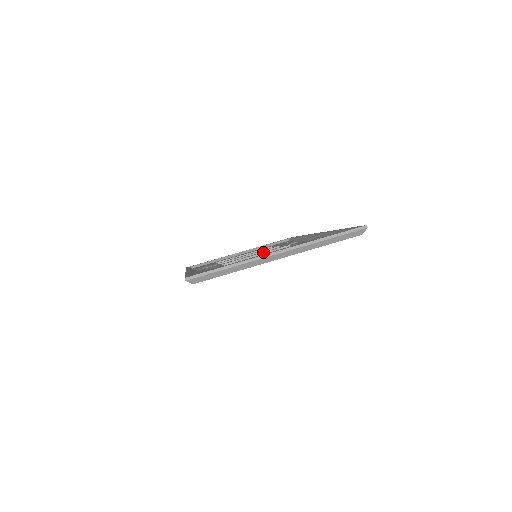
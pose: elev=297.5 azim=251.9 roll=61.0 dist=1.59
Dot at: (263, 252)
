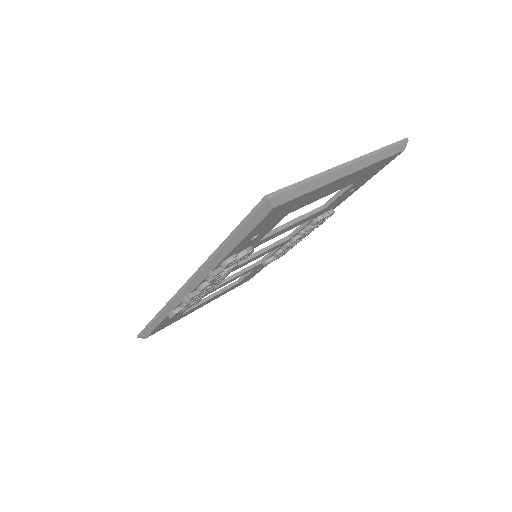
Dot at: (265, 247)
